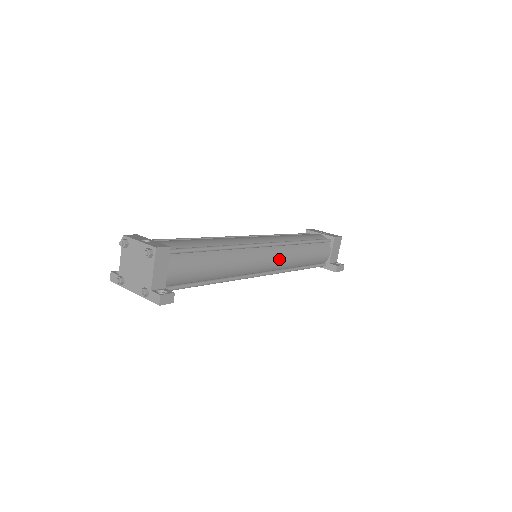
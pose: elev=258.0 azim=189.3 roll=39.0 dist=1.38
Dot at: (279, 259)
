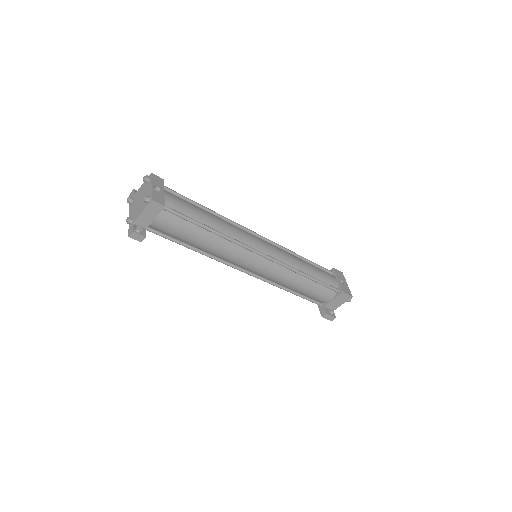
Dot at: (269, 272)
